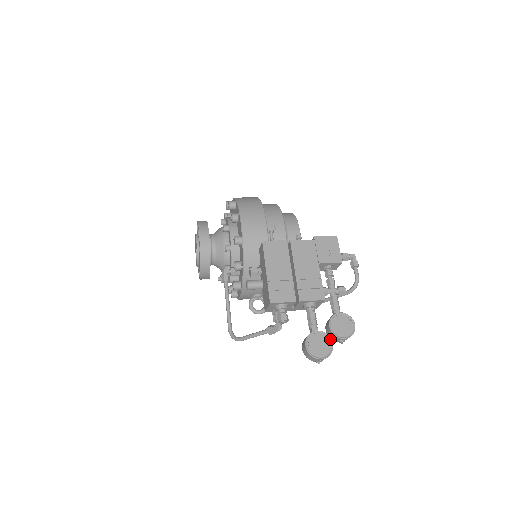
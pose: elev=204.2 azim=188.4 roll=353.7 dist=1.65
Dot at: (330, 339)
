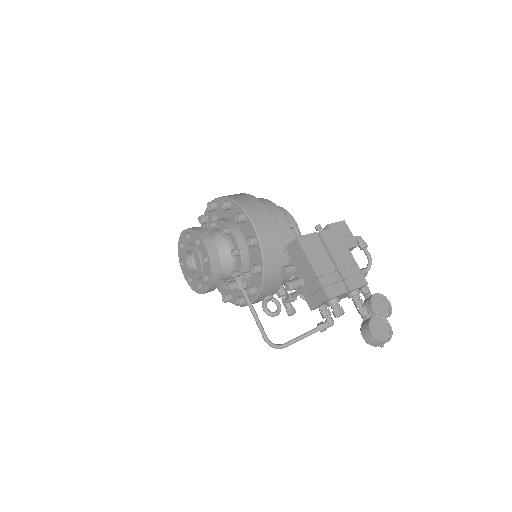
Dot at: (386, 321)
